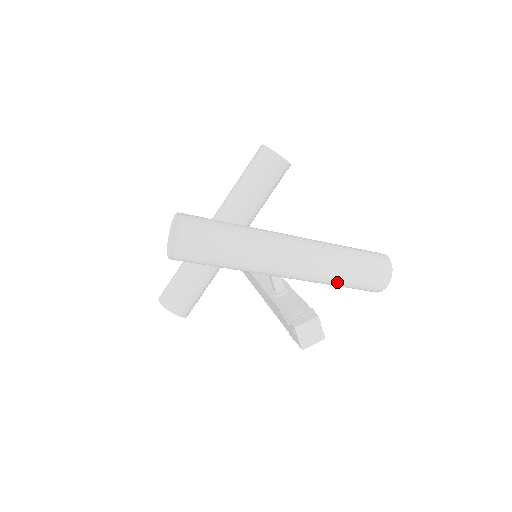
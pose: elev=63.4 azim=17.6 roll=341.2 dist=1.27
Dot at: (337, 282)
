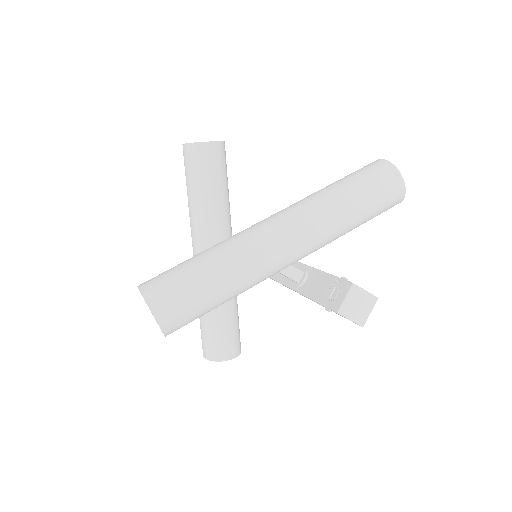
Dot at: (350, 227)
